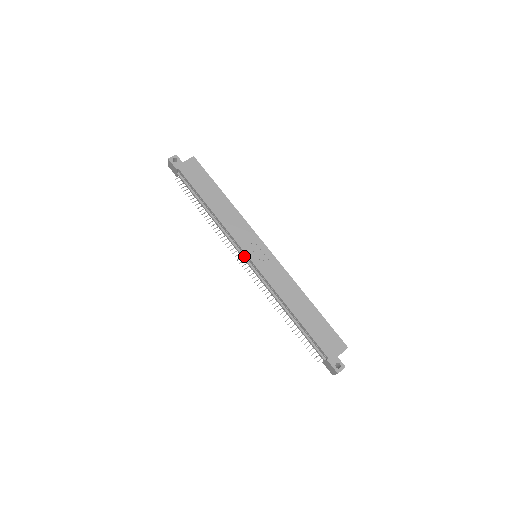
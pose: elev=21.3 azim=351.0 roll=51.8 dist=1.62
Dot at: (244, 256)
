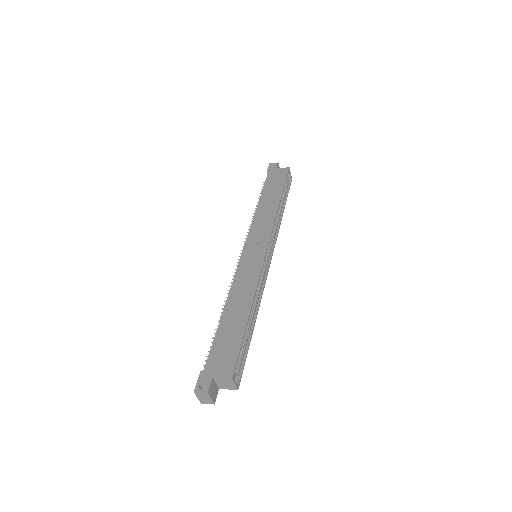
Dot at: occluded
